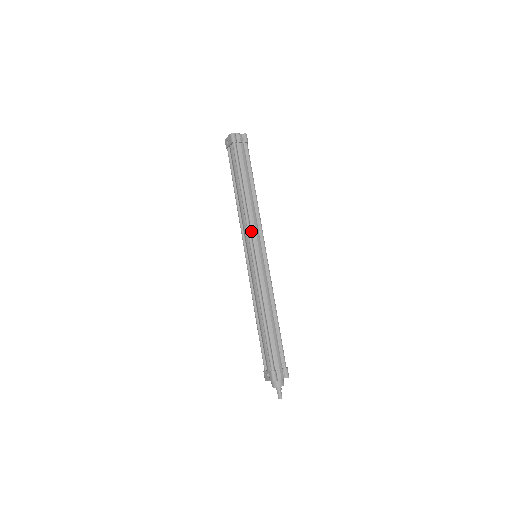
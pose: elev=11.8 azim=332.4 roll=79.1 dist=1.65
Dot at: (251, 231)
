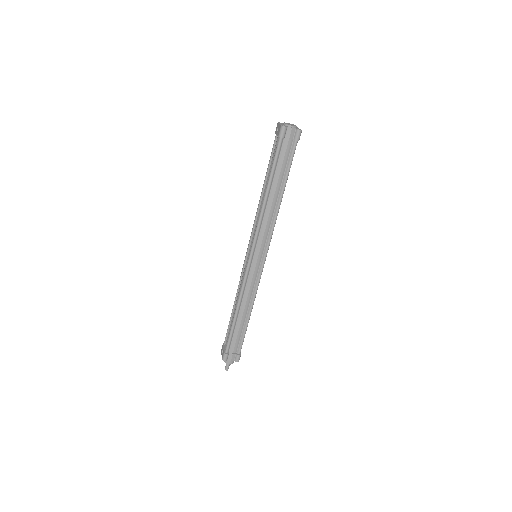
Dot at: (258, 235)
